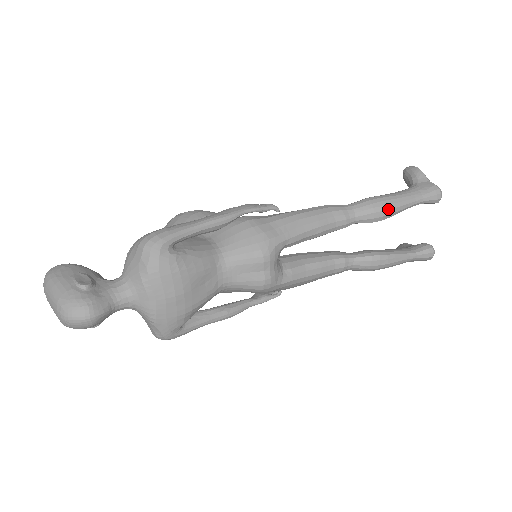
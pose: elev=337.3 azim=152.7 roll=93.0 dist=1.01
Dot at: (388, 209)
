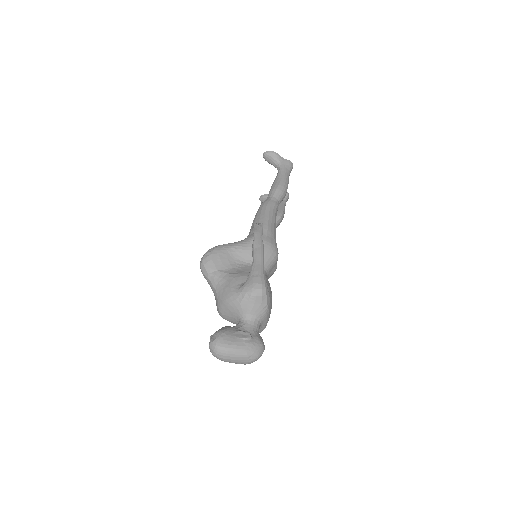
Dot at: occluded
